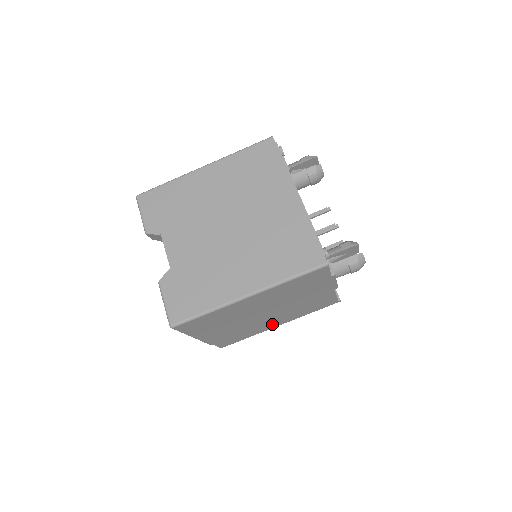
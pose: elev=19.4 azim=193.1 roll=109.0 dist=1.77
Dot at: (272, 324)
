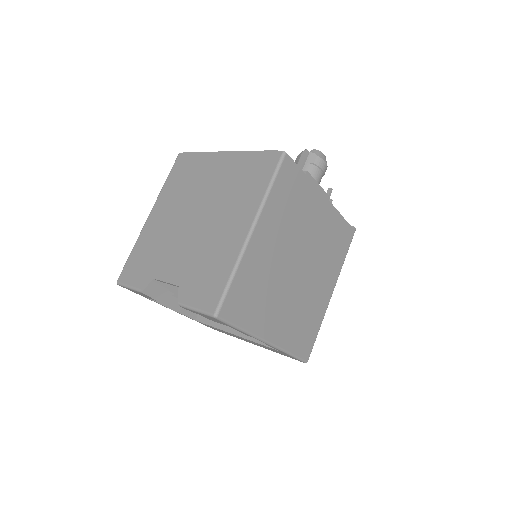
Dot at: (322, 293)
